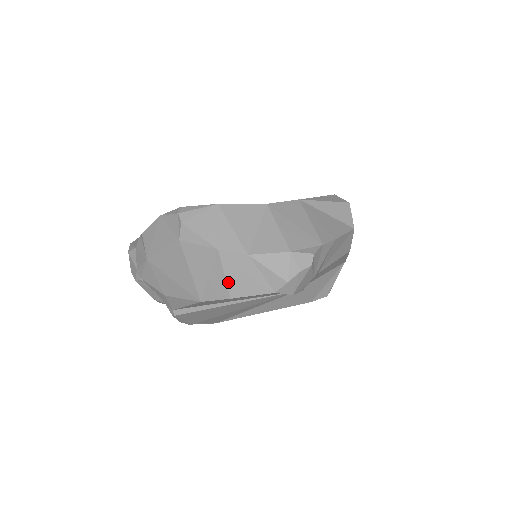
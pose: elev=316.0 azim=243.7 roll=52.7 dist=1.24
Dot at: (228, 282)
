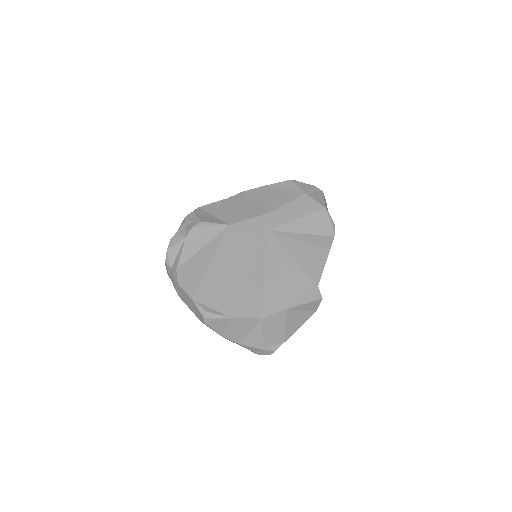
Dot at: occluded
